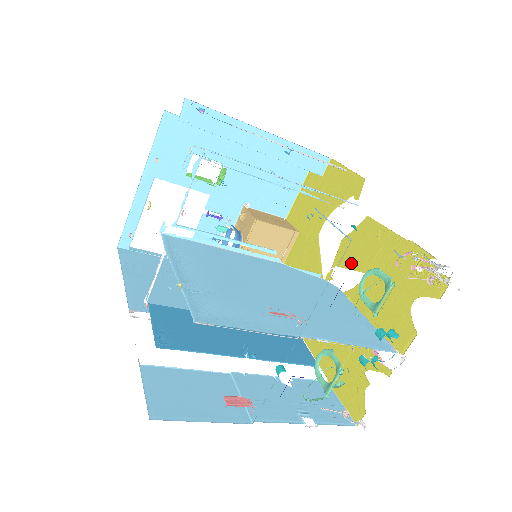
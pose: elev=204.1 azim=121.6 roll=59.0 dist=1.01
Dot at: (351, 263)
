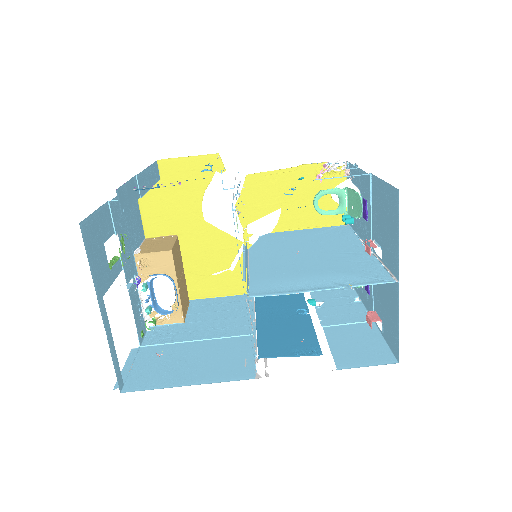
Dot at: (260, 212)
